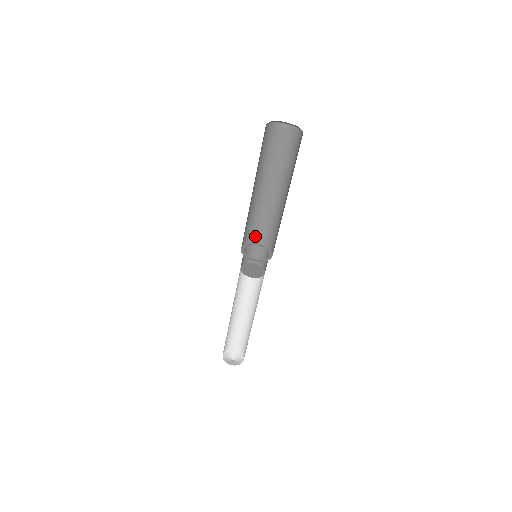
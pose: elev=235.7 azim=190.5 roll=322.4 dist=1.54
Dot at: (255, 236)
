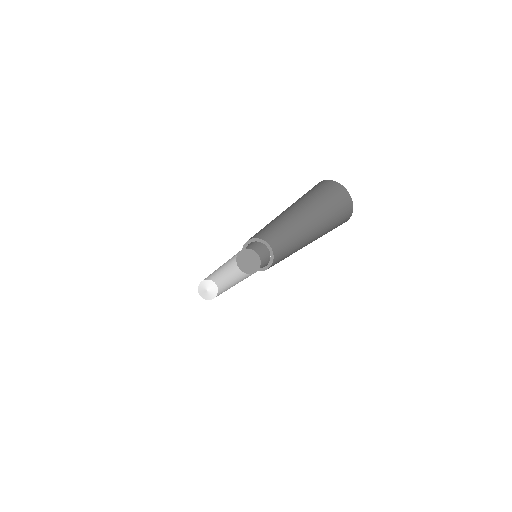
Dot at: (269, 238)
